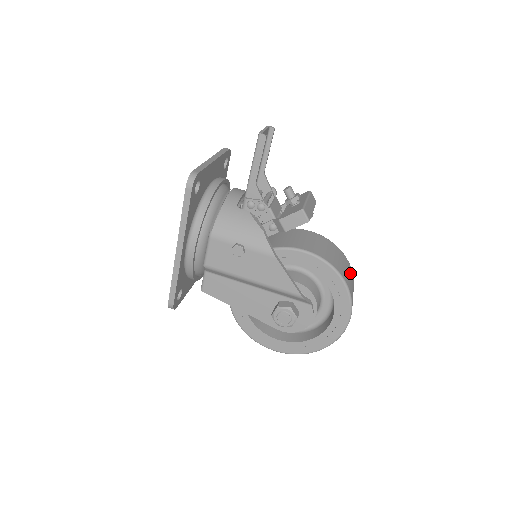
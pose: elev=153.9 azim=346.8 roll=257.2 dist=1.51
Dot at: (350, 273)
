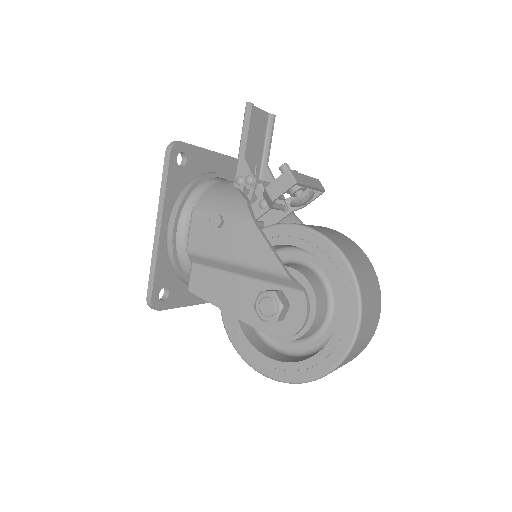
Dot at: (368, 268)
